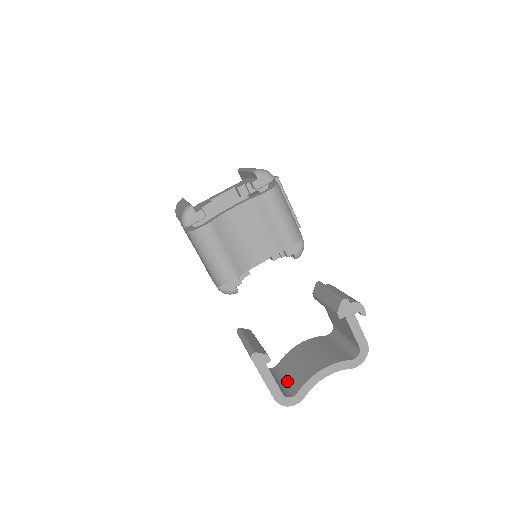
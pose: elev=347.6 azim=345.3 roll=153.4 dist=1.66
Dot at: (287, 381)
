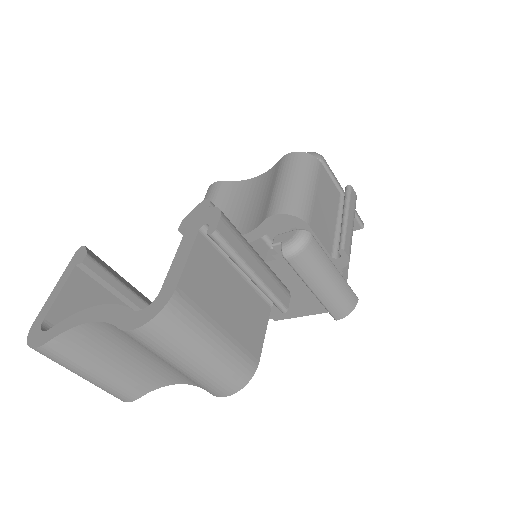
Dot at: occluded
